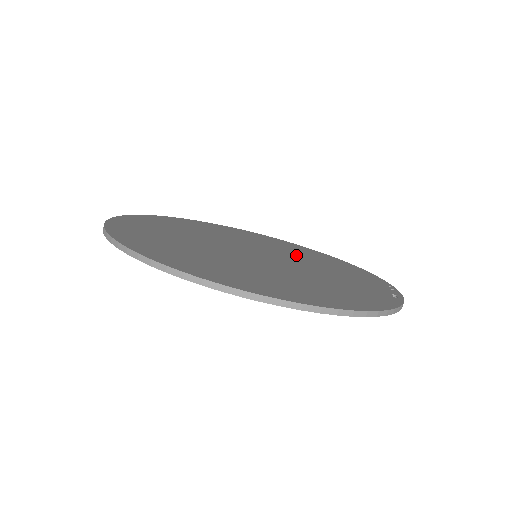
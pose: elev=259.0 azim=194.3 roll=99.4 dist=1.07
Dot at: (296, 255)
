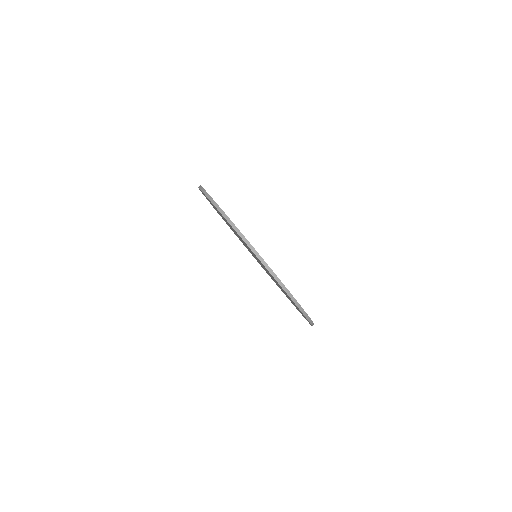
Dot at: occluded
